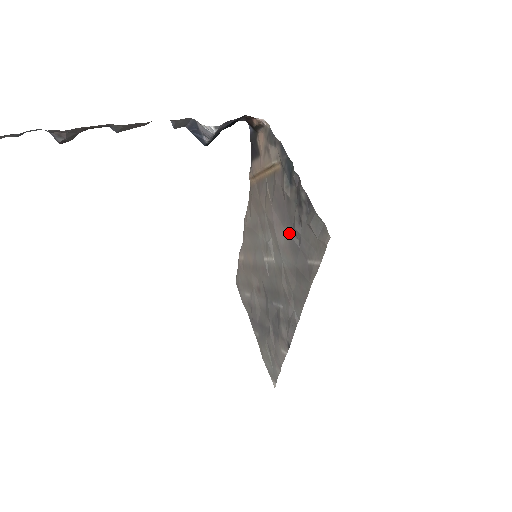
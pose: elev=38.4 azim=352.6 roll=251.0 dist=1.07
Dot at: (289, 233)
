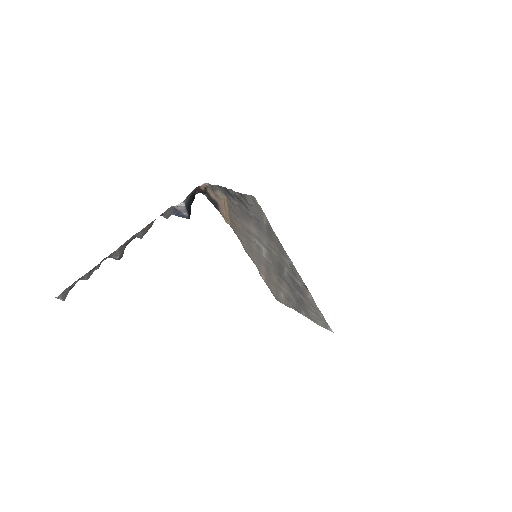
Dot at: (253, 223)
